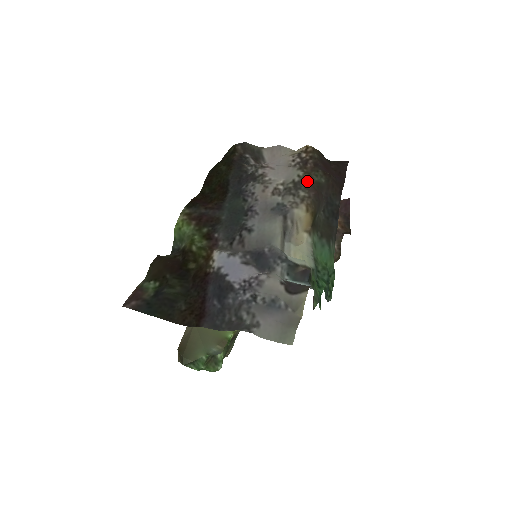
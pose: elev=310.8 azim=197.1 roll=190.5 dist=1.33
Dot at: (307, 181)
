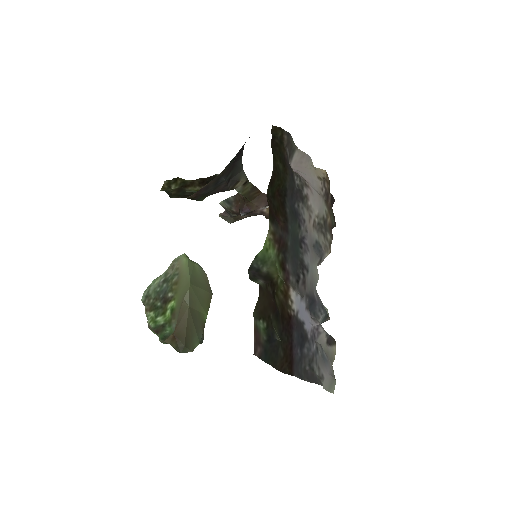
Dot at: (330, 222)
